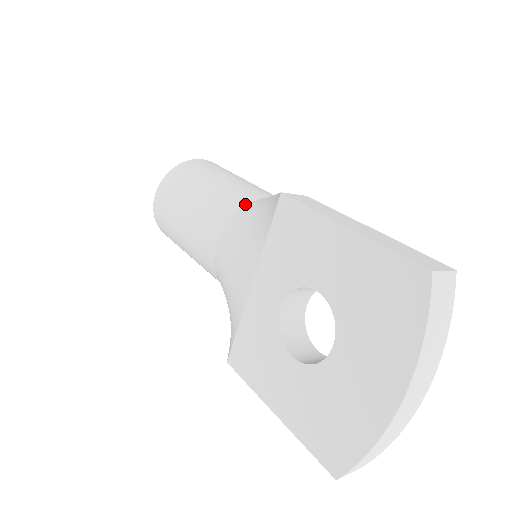
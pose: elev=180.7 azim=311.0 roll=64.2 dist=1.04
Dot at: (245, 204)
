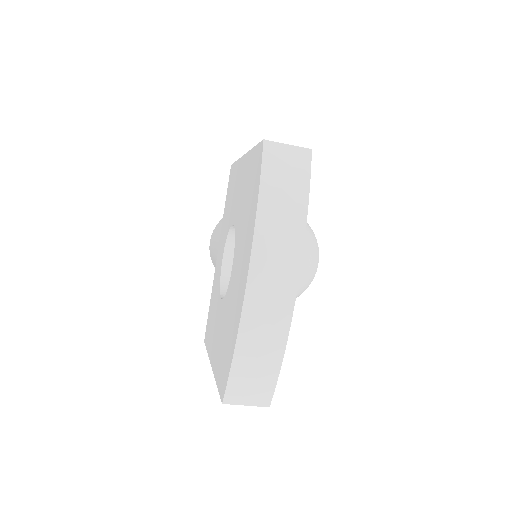
Dot at: occluded
